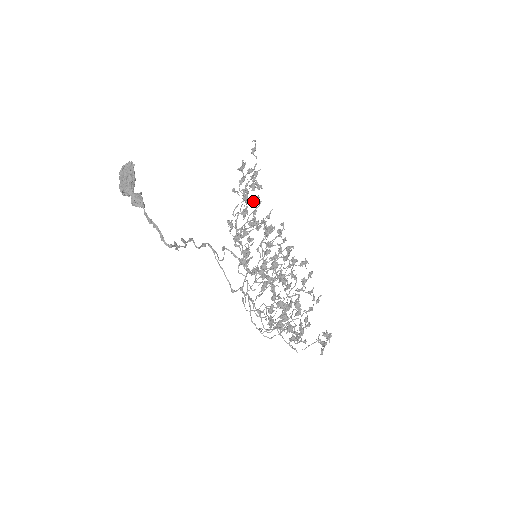
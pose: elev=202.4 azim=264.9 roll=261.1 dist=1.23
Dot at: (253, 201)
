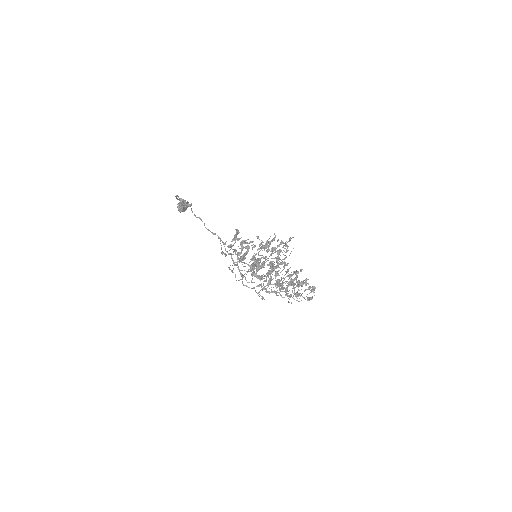
Dot at: (273, 247)
